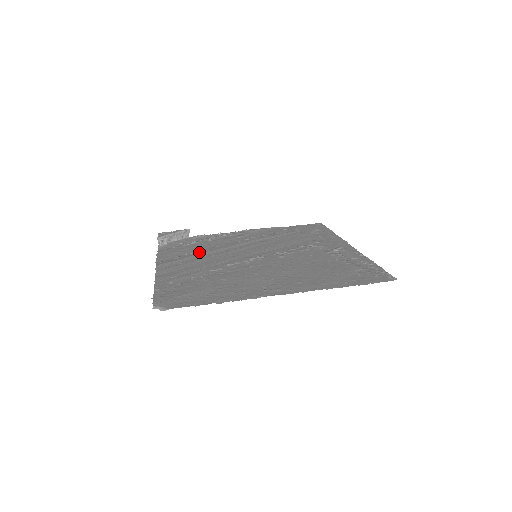
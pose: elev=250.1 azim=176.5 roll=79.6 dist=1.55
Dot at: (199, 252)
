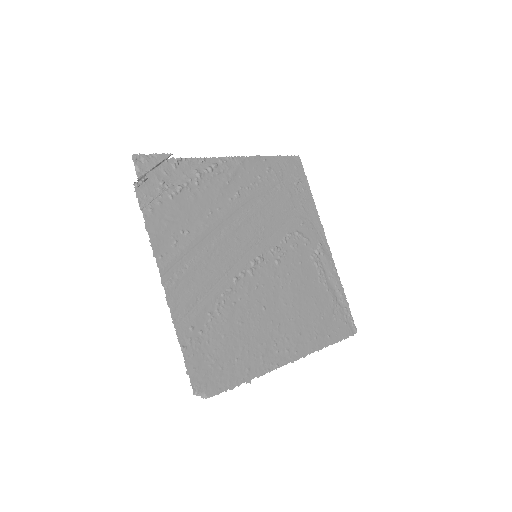
Dot at: (196, 230)
